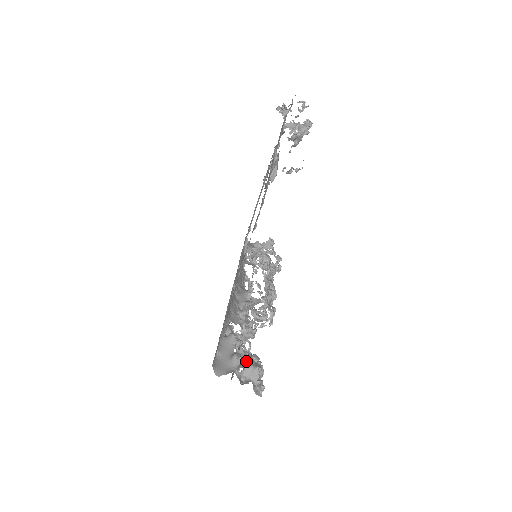
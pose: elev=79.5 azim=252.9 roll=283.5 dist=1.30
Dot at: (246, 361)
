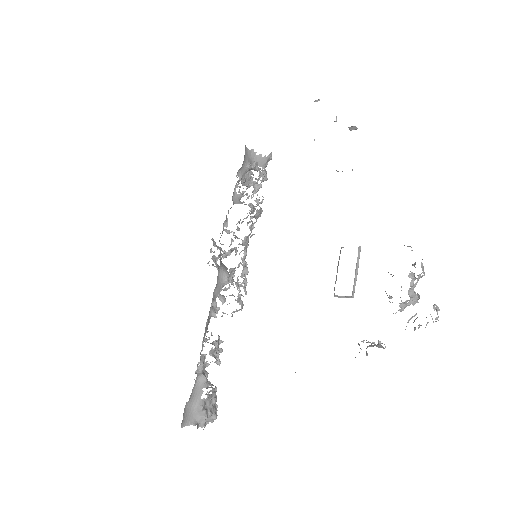
Dot at: (209, 413)
